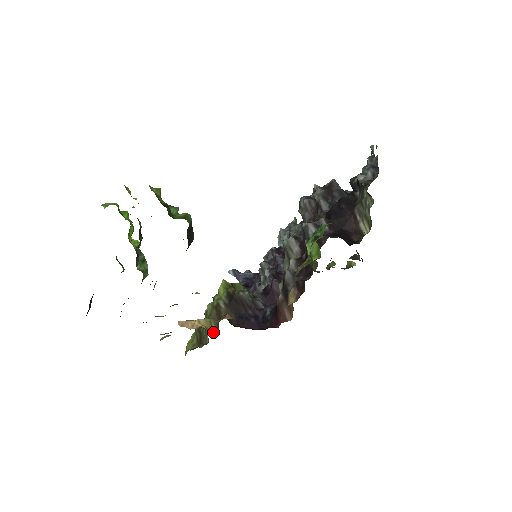
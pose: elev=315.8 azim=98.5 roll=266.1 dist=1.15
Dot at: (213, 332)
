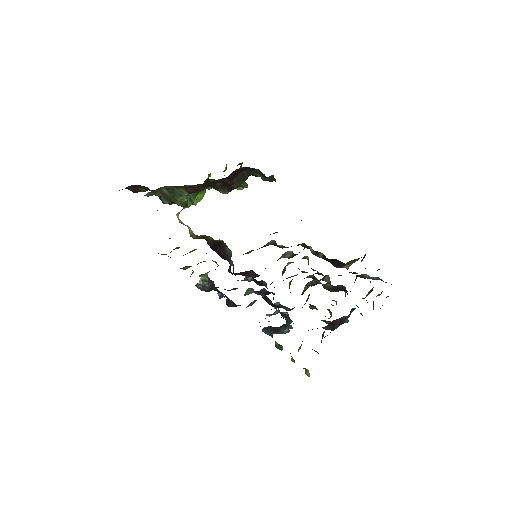
Dot at: (190, 236)
